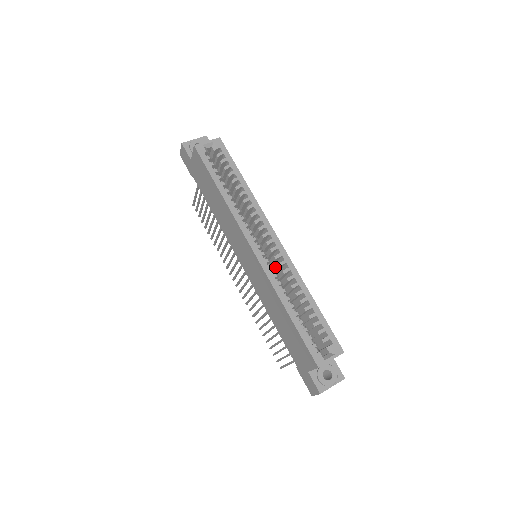
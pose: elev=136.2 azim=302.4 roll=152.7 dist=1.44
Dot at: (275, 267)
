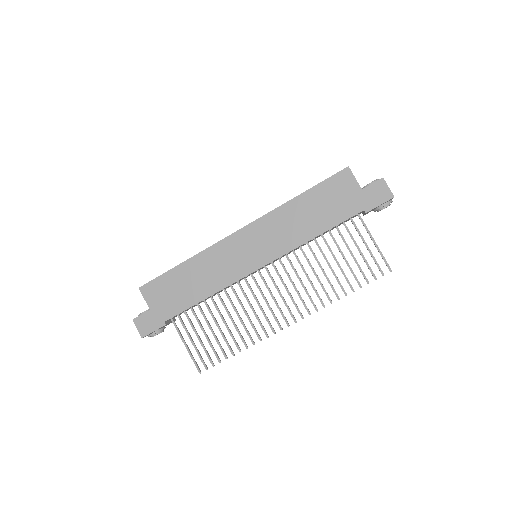
Dot at: occluded
